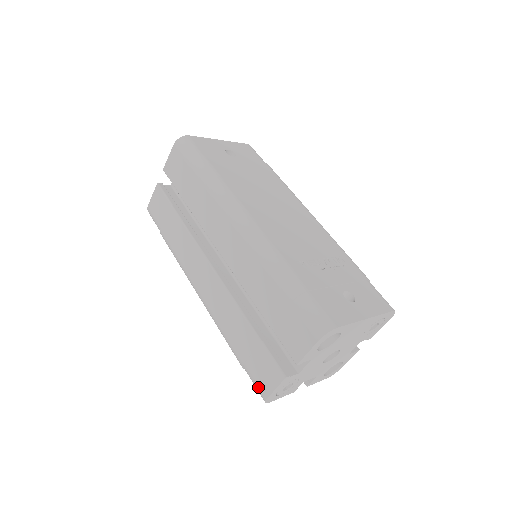
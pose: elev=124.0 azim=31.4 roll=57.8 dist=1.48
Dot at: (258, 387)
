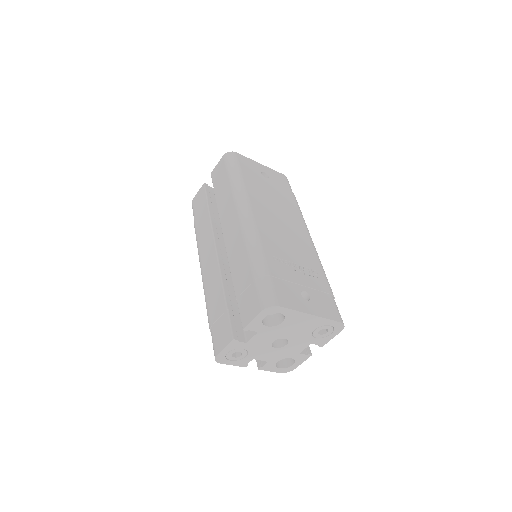
Dot at: (214, 346)
